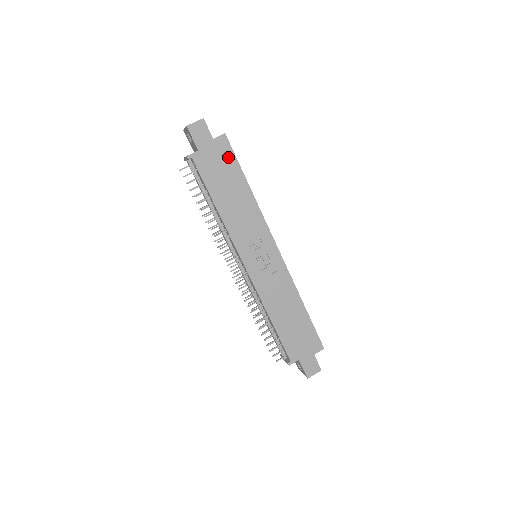
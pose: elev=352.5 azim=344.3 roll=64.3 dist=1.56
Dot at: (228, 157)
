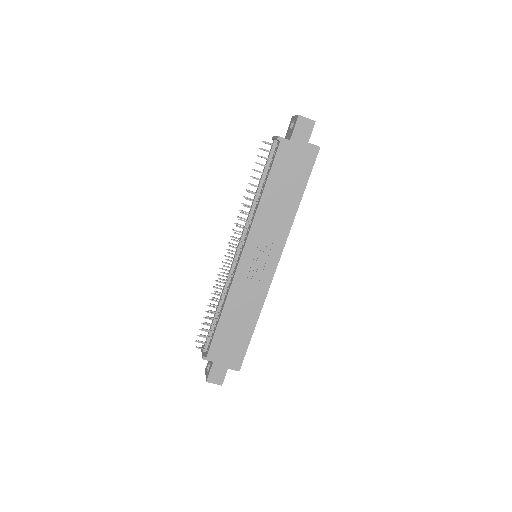
Dot at: (306, 166)
